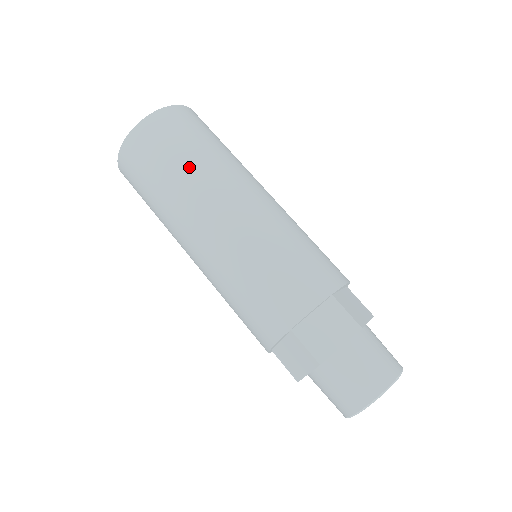
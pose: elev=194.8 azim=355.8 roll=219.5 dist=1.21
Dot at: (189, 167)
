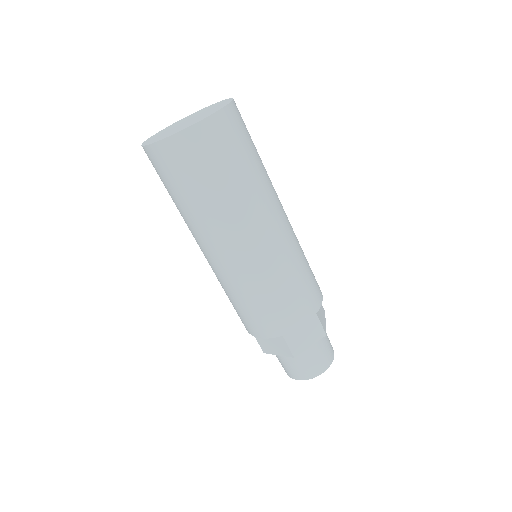
Dot at: (190, 209)
